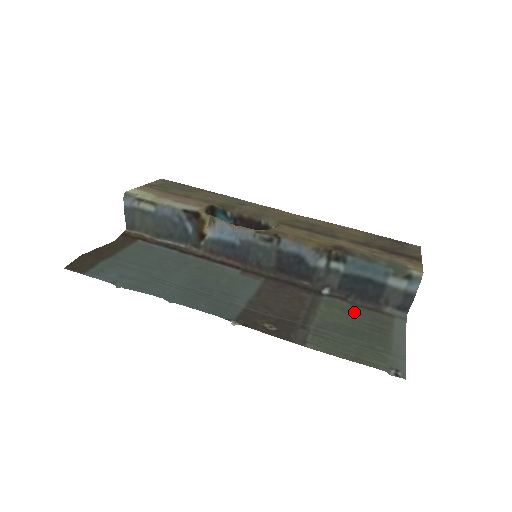
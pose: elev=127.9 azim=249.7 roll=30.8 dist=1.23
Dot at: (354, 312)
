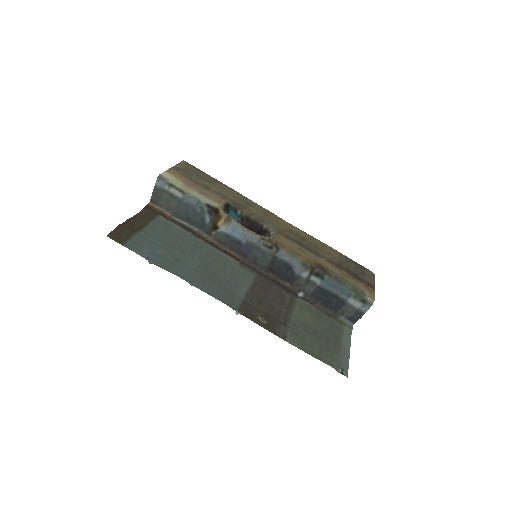
Dot at: (318, 316)
